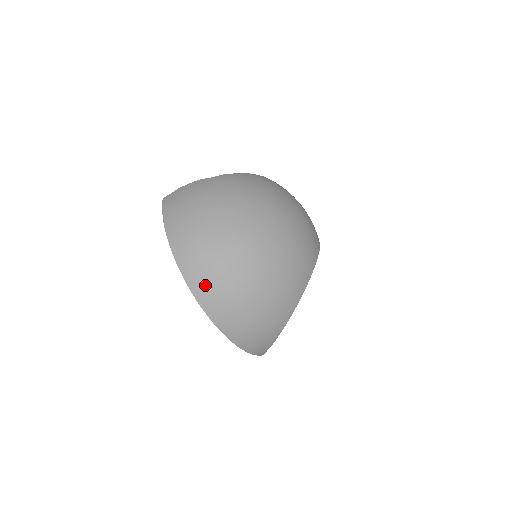
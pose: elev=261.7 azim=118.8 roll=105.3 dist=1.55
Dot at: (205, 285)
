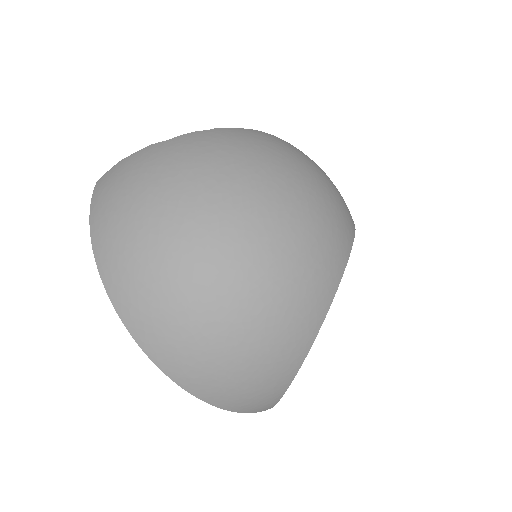
Dot at: (149, 324)
